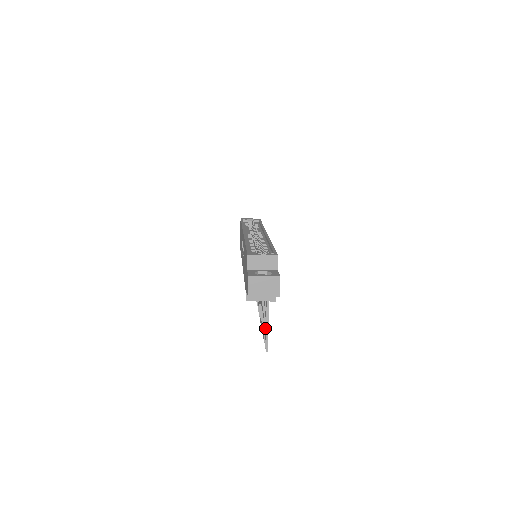
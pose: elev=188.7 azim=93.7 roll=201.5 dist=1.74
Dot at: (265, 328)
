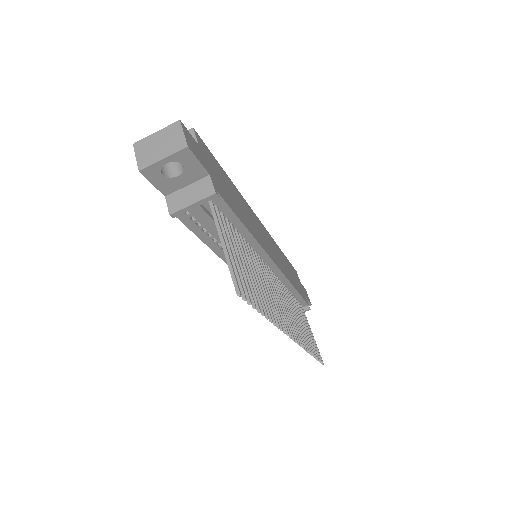
Dot at: occluded
